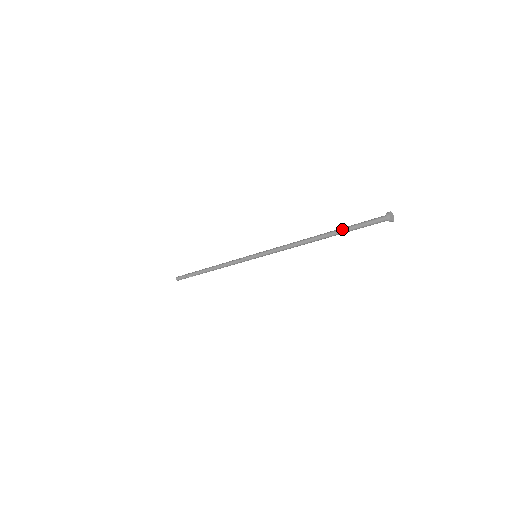
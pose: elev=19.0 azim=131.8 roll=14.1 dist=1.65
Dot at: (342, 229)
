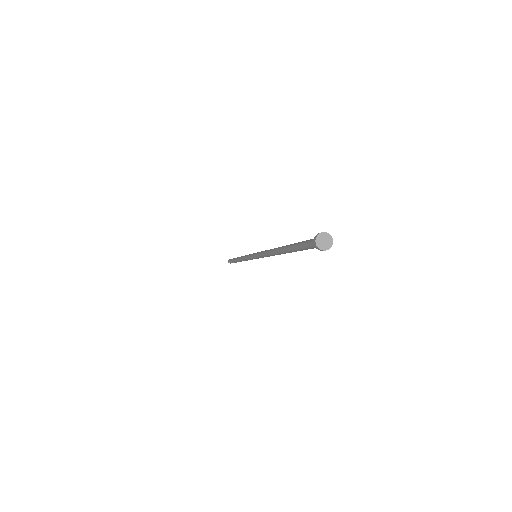
Dot at: (291, 245)
